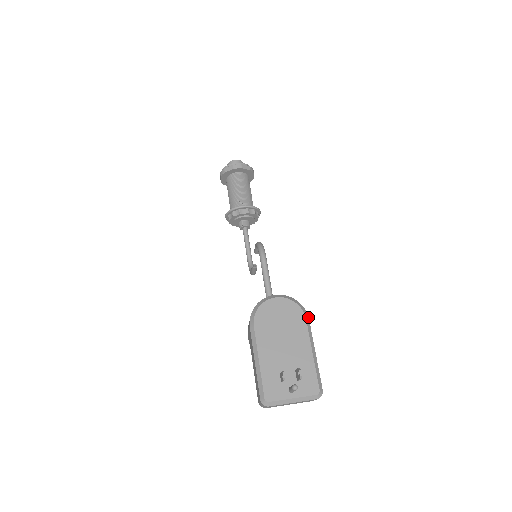
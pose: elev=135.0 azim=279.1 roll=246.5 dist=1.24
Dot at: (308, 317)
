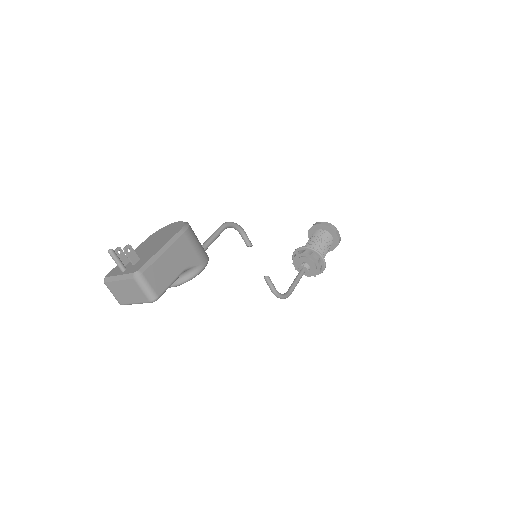
Dot at: (184, 232)
